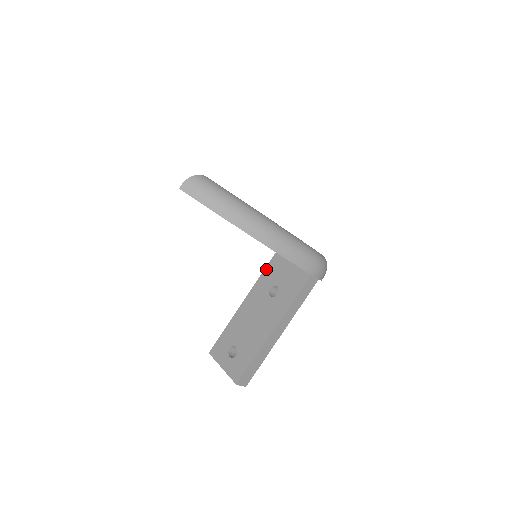
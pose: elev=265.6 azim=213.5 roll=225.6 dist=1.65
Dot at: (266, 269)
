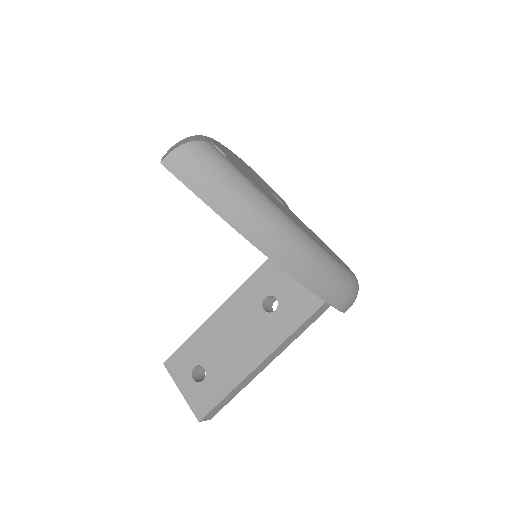
Dot at: (262, 267)
